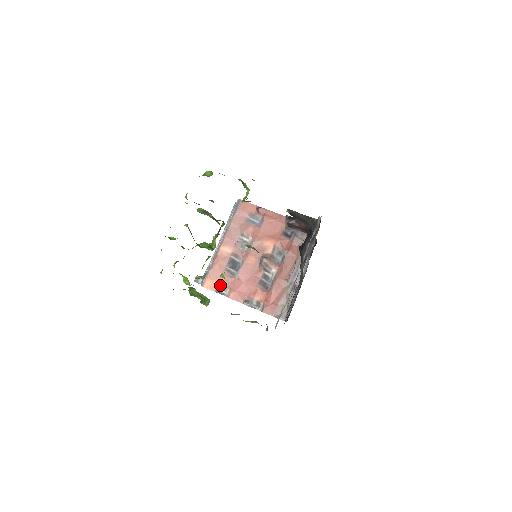
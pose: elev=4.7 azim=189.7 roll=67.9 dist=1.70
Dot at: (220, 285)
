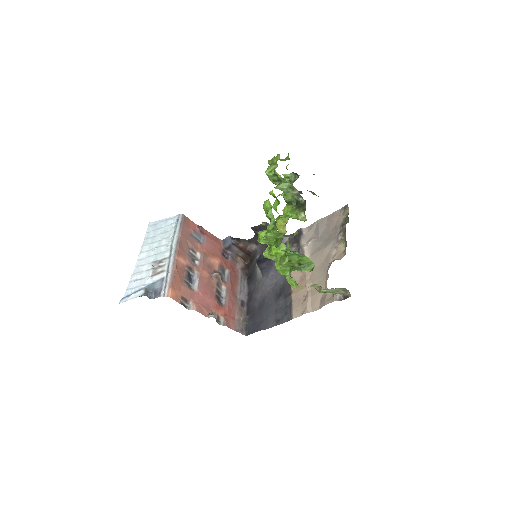
Dot at: (183, 297)
